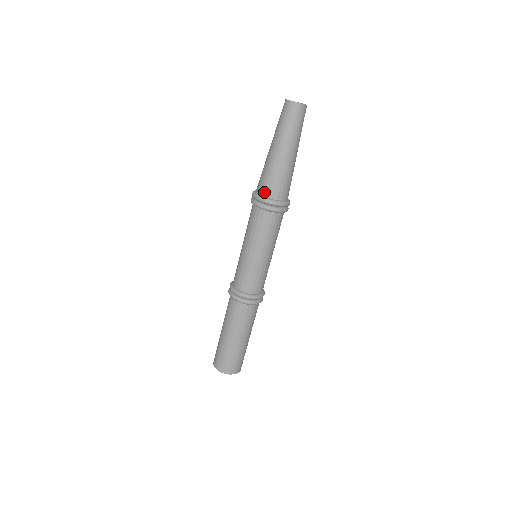
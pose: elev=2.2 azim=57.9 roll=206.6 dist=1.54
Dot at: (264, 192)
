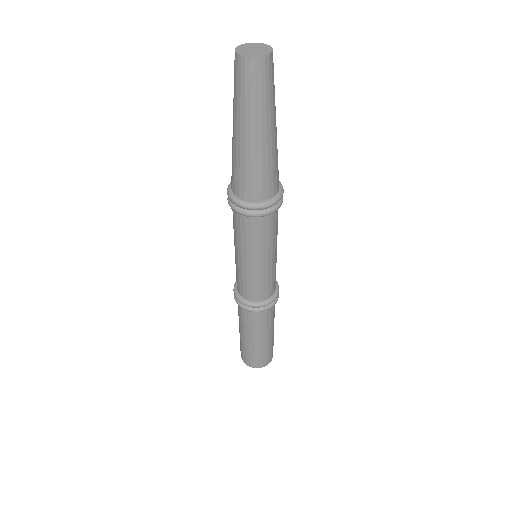
Dot at: (234, 189)
